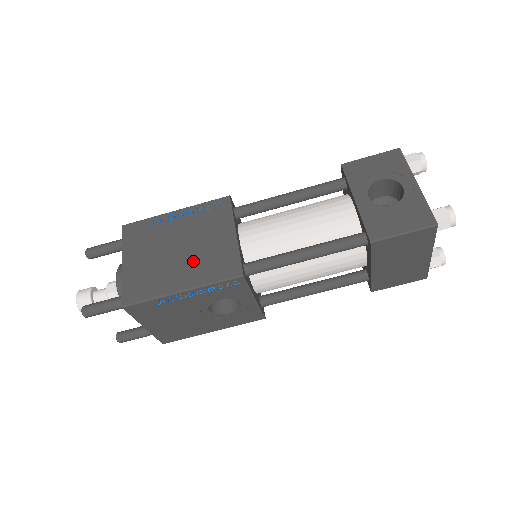
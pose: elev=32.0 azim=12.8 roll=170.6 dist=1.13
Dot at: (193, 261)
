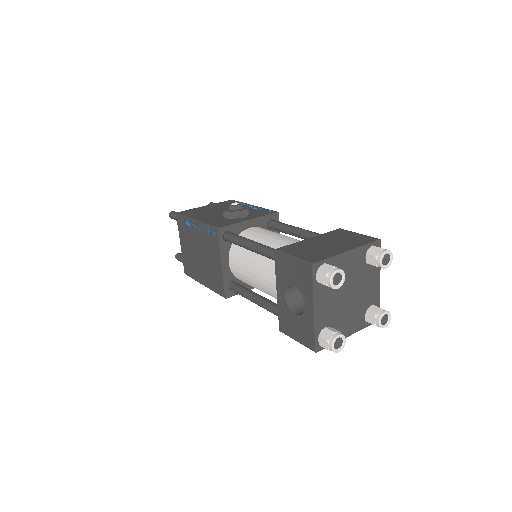
Dot at: (206, 270)
